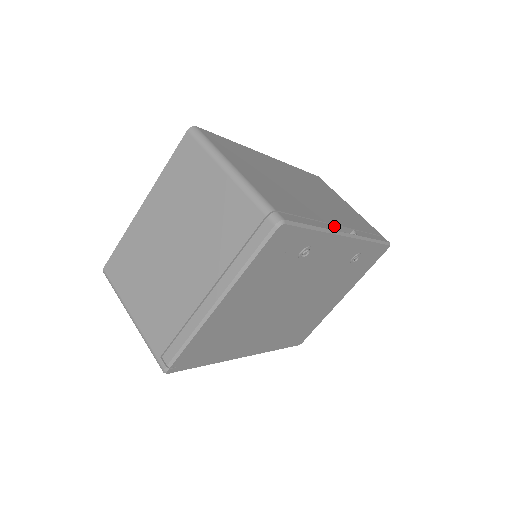
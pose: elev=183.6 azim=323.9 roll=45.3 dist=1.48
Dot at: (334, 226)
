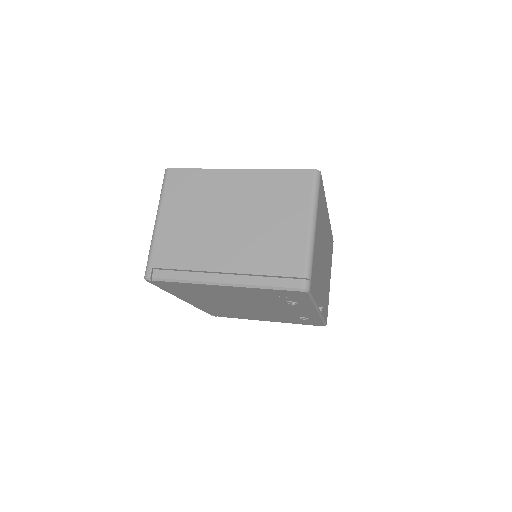
Dot at: (319, 300)
